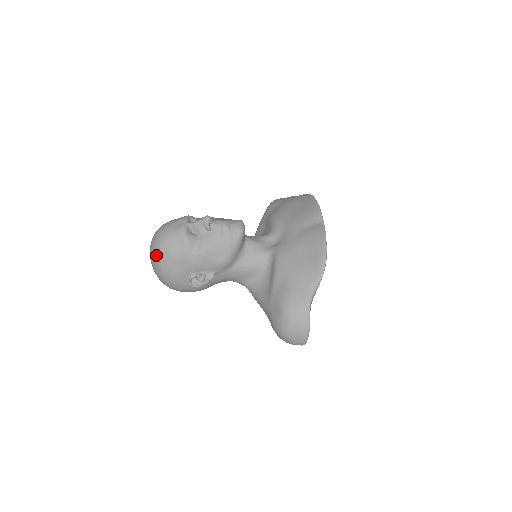
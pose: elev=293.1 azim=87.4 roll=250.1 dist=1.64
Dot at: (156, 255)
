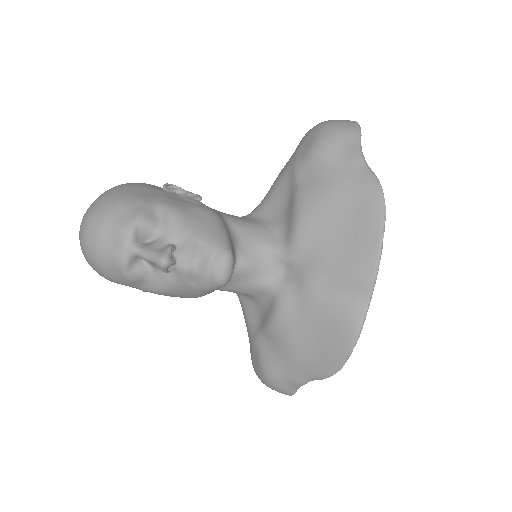
Dot at: occluded
